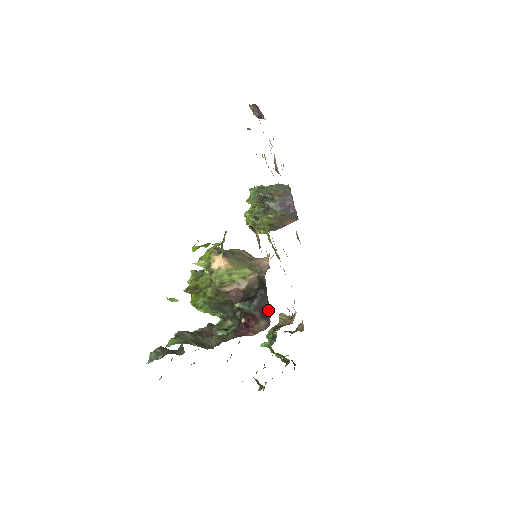
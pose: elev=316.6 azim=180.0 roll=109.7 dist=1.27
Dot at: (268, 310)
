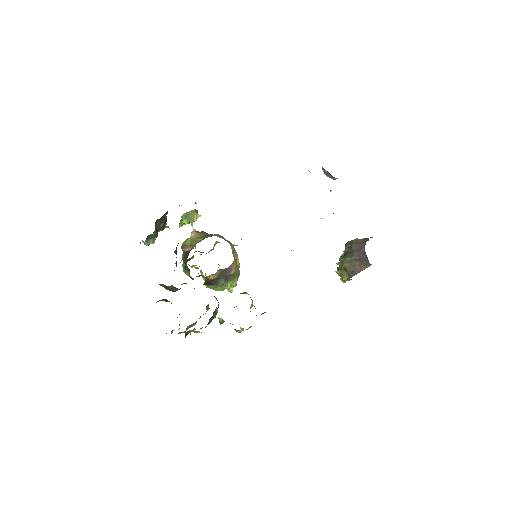
Dot at: occluded
